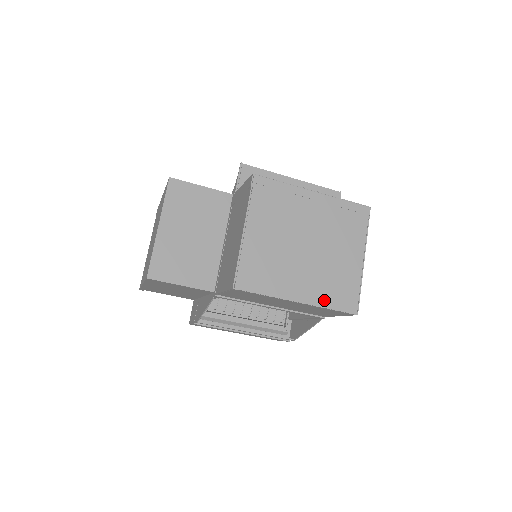
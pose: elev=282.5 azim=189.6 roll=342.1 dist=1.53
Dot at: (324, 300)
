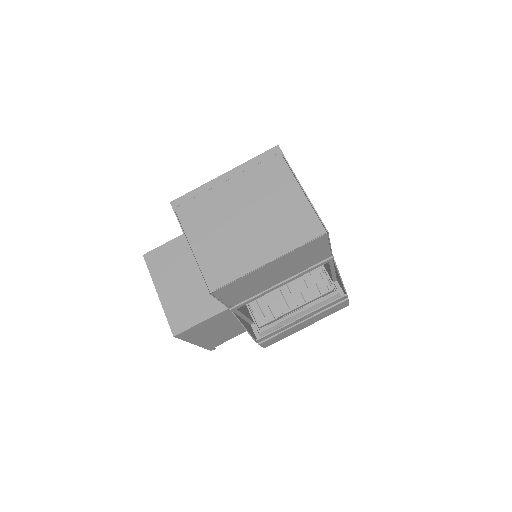
Dot at: (289, 244)
